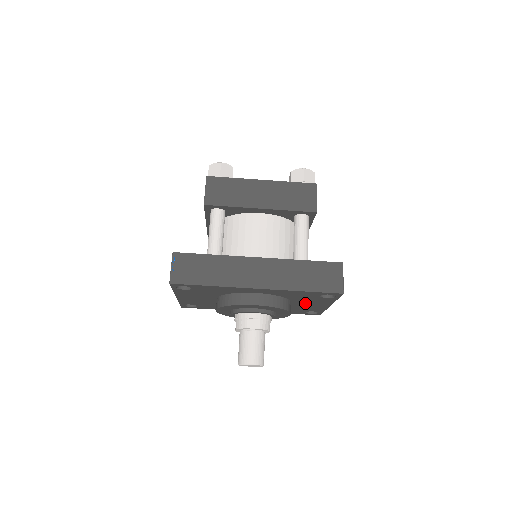
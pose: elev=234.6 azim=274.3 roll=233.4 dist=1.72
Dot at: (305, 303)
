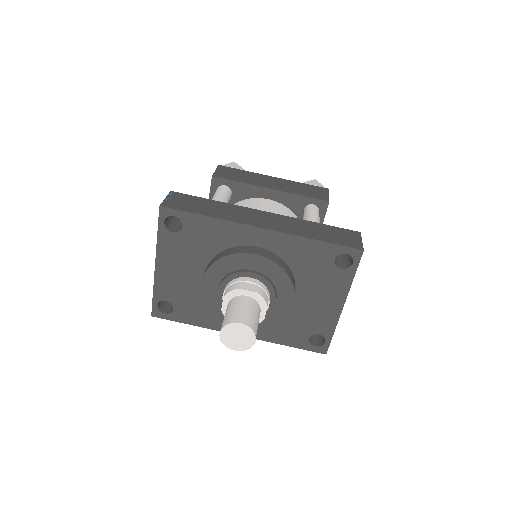
Dot at: (312, 295)
